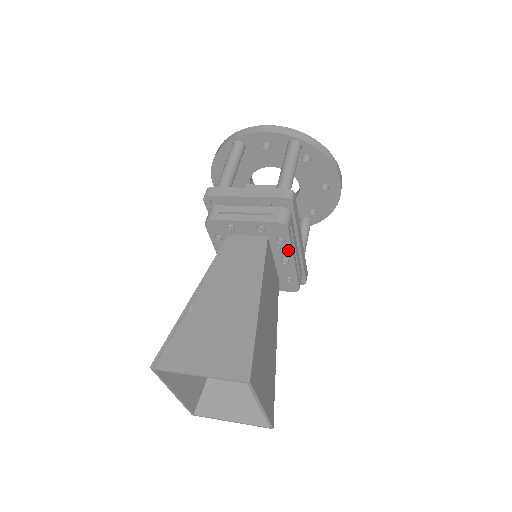
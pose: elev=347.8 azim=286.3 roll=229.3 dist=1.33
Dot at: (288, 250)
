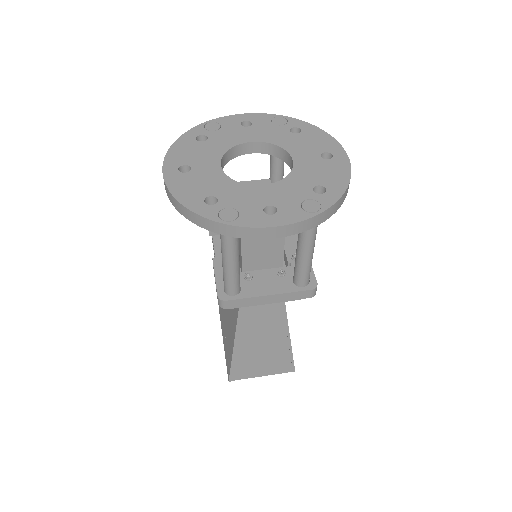
Dot at: occluded
